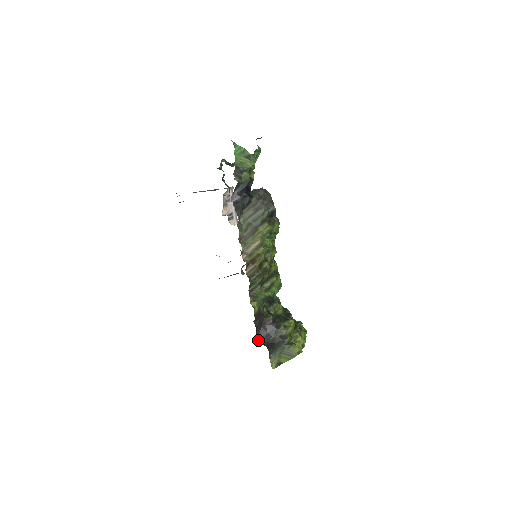
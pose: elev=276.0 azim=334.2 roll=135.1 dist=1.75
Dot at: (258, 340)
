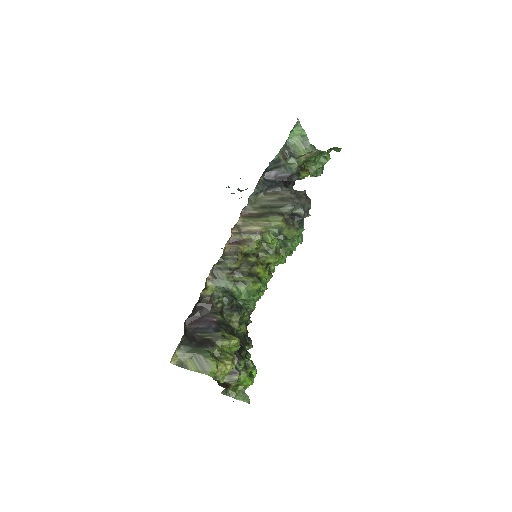
Dot at: (186, 326)
